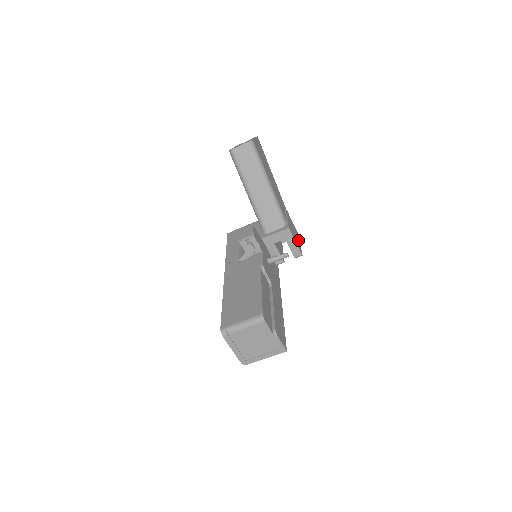
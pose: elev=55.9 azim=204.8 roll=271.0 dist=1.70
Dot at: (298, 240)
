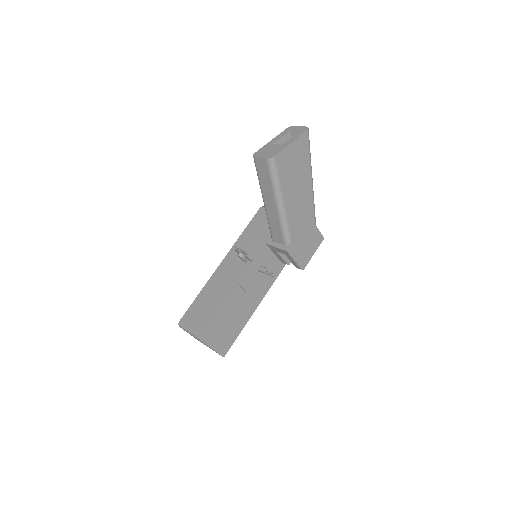
Dot at: (312, 250)
